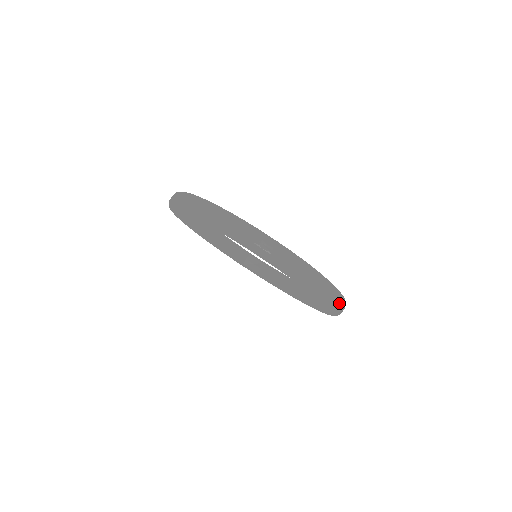
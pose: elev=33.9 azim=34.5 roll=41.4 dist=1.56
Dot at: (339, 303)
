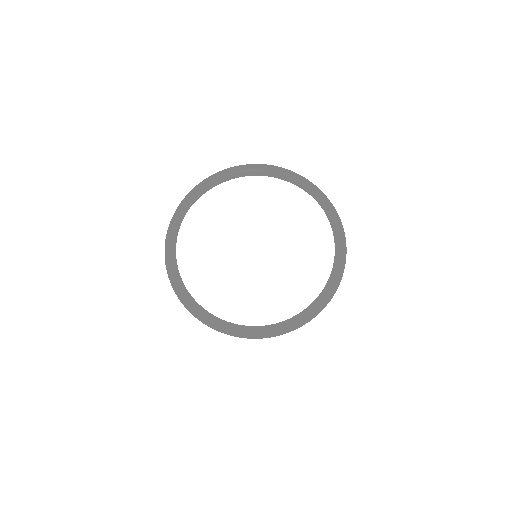
Dot at: occluded
